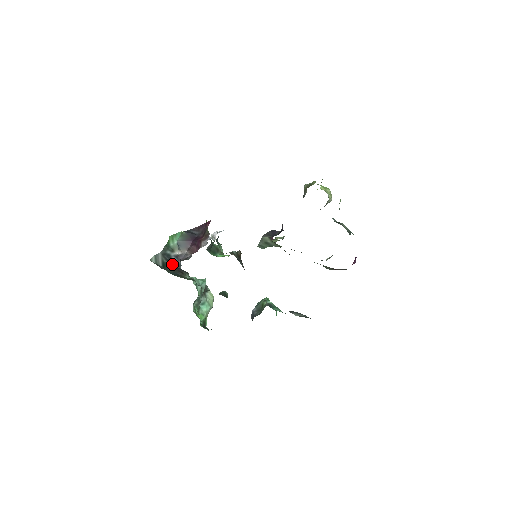
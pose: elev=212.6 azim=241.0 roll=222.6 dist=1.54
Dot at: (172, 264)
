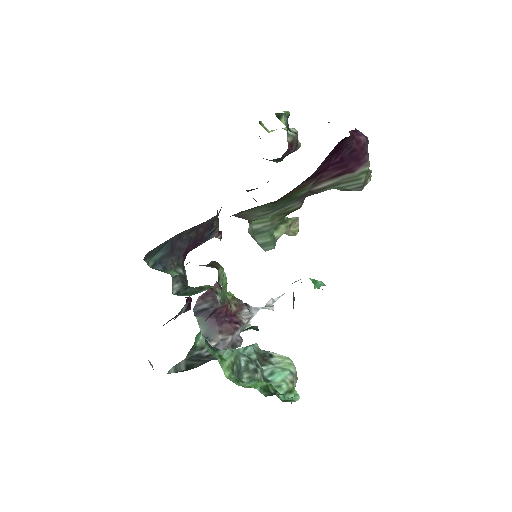
Dot at: (205, 361)
